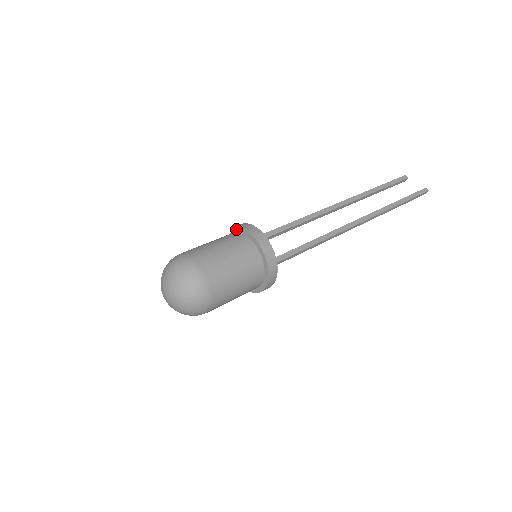
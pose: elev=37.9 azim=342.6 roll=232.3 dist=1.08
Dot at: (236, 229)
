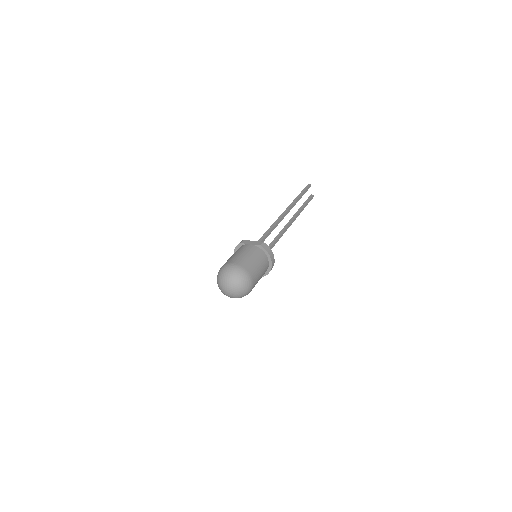
Dot at: (262, 248)
